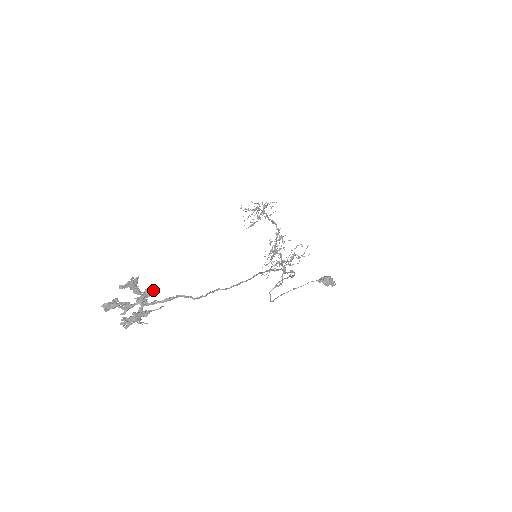
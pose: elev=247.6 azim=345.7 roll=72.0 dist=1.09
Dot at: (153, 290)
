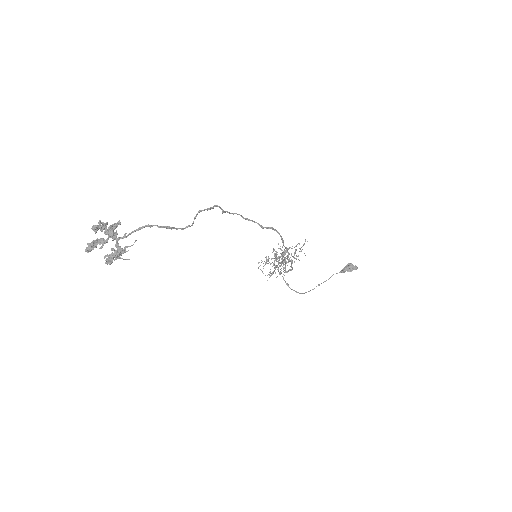
Dot at: (118, 222)
